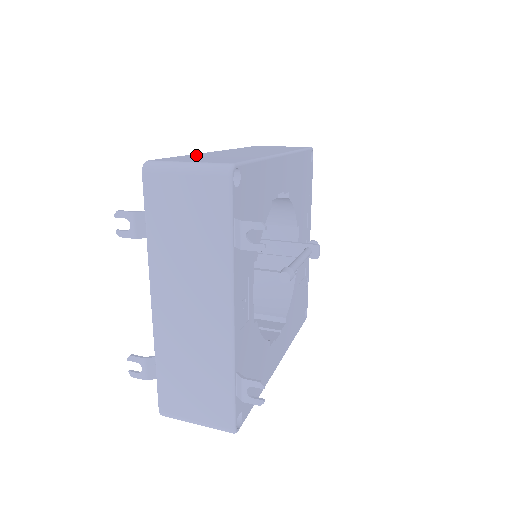
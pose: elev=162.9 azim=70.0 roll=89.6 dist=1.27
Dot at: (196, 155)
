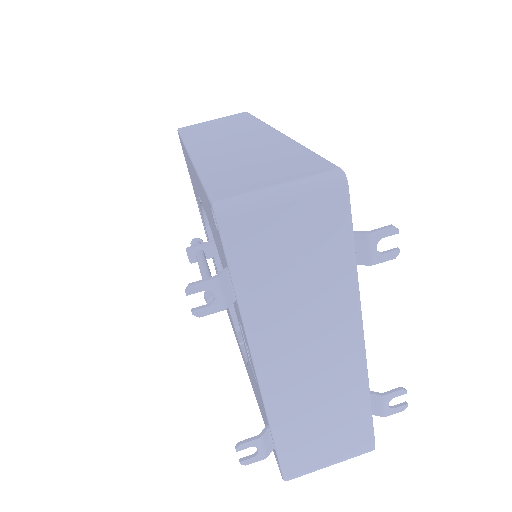
Dot at: (214, 168)
